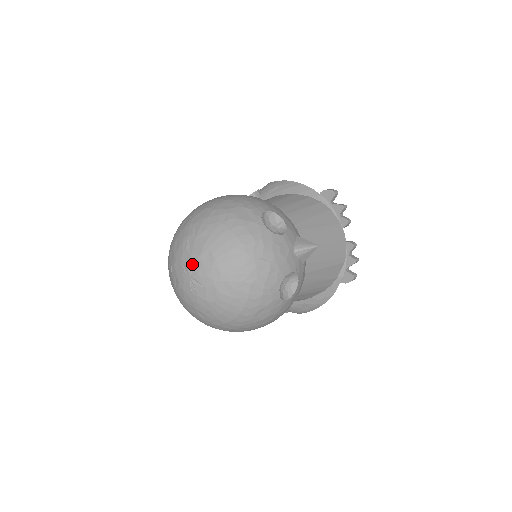
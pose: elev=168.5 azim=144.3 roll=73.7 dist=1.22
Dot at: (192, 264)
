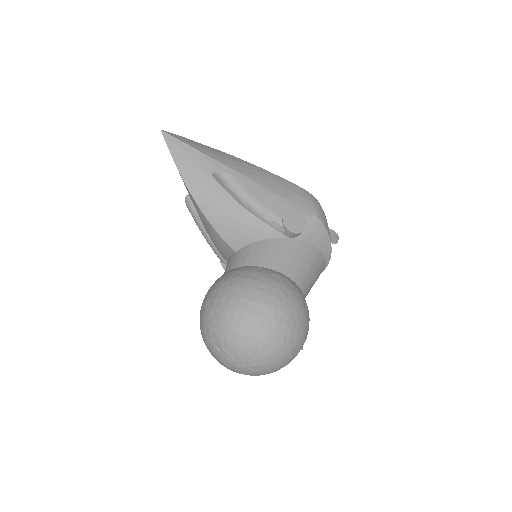
Dot at: (244, 364)
